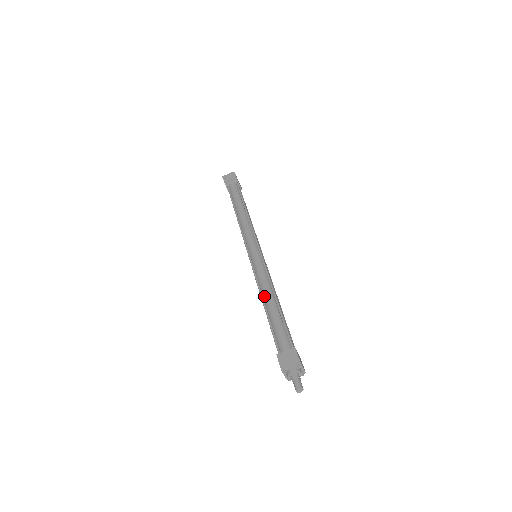
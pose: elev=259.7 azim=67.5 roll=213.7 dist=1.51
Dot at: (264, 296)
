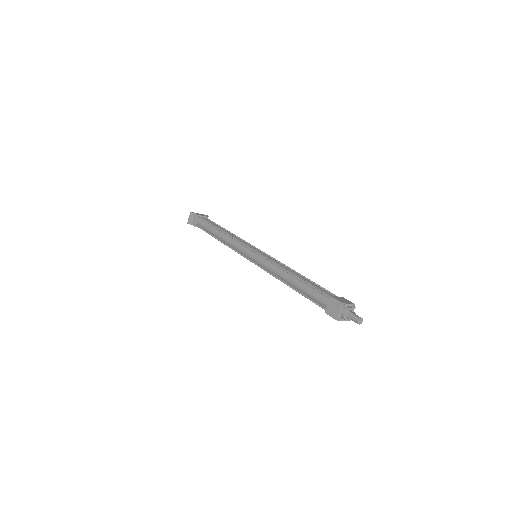
Dot at: (284, 280)
